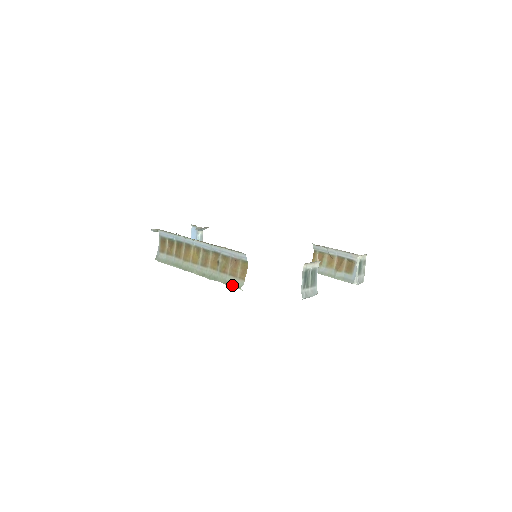
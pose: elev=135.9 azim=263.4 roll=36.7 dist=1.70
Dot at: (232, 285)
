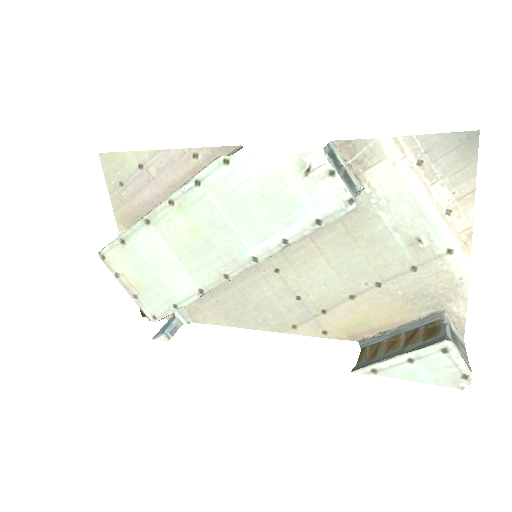
Dot at: (207, 166)
